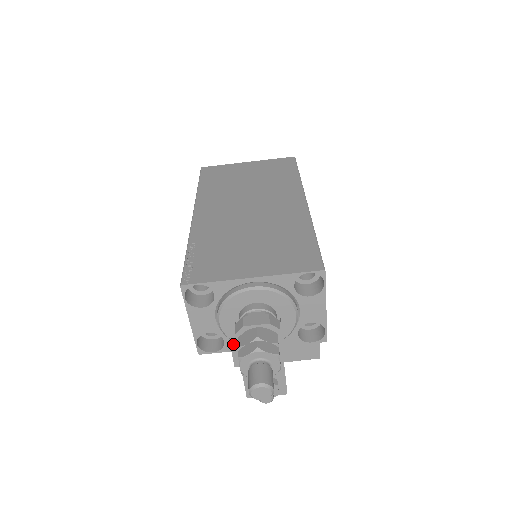
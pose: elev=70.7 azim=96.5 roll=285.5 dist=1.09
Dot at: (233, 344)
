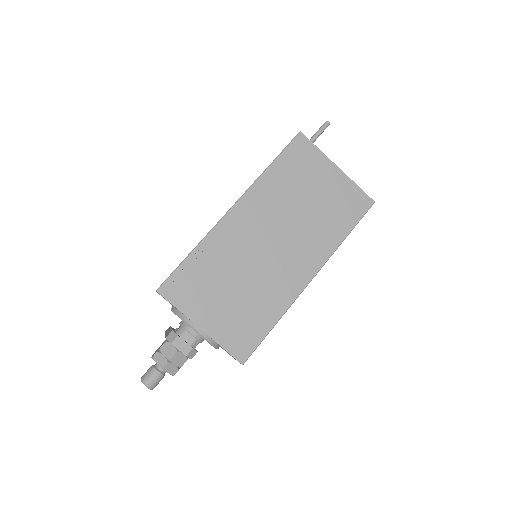
Dot at: occluded
